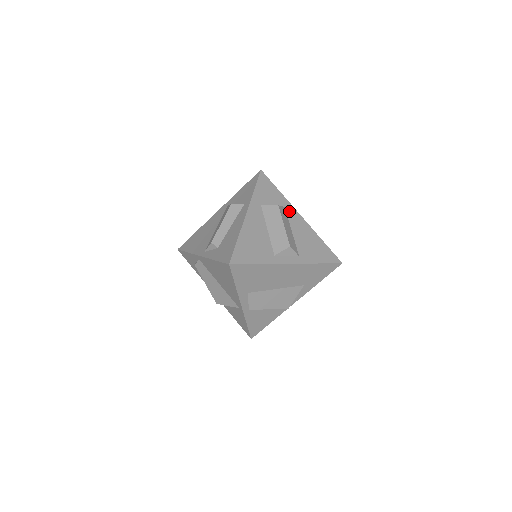
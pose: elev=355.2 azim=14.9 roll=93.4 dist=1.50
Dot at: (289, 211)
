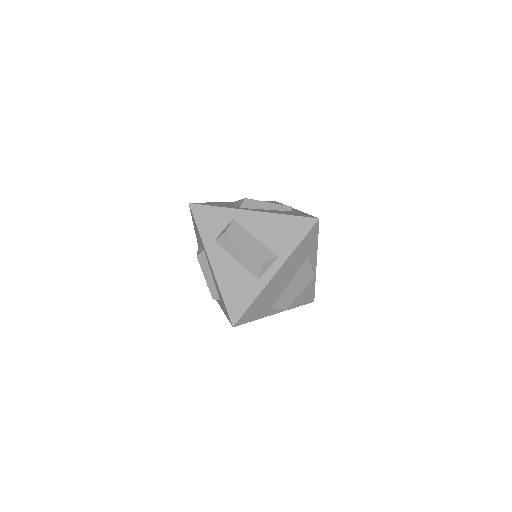
Dot at: (239, 219)
